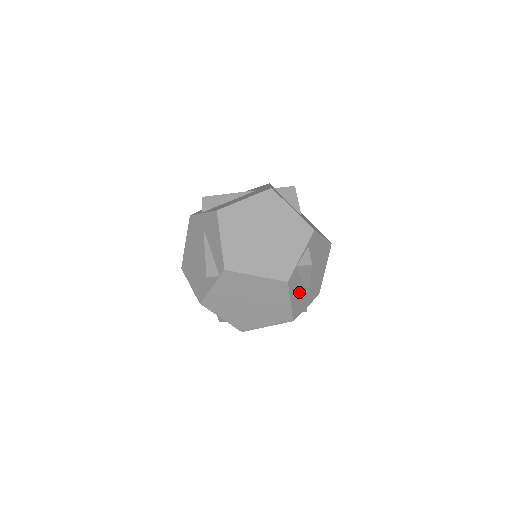
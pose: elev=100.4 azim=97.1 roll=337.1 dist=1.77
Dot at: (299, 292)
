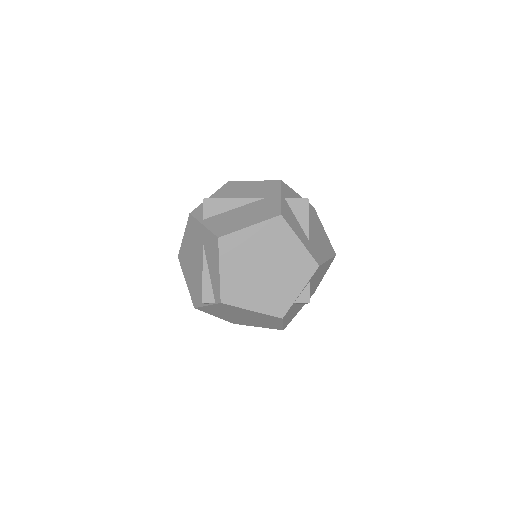
Dot at: (293, 311)
